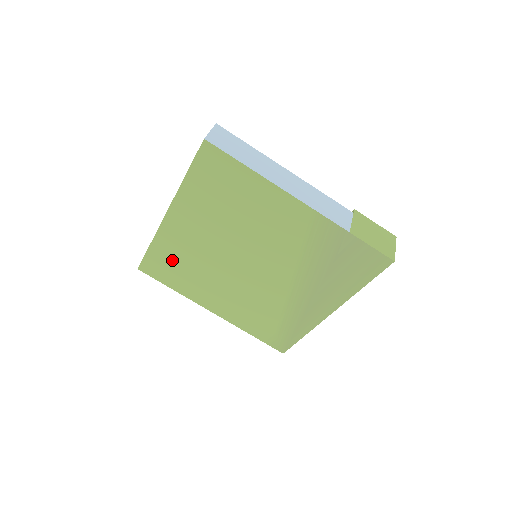
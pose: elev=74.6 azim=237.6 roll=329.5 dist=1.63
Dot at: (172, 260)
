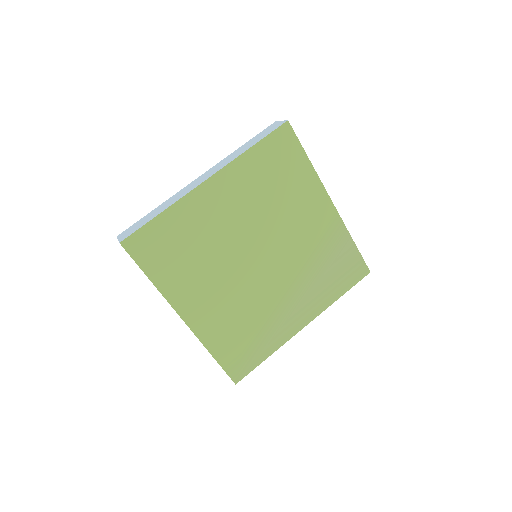
Dot at: (177, 238)
